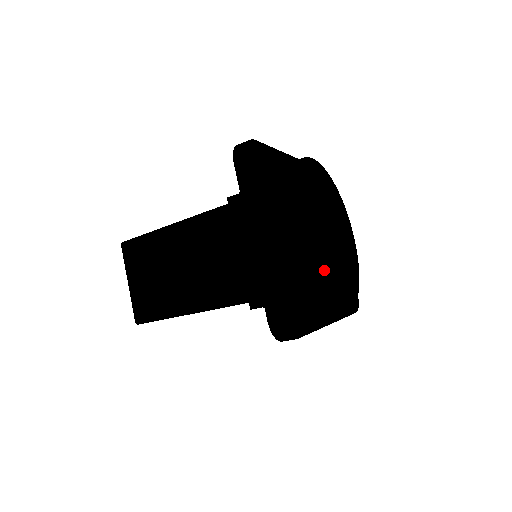
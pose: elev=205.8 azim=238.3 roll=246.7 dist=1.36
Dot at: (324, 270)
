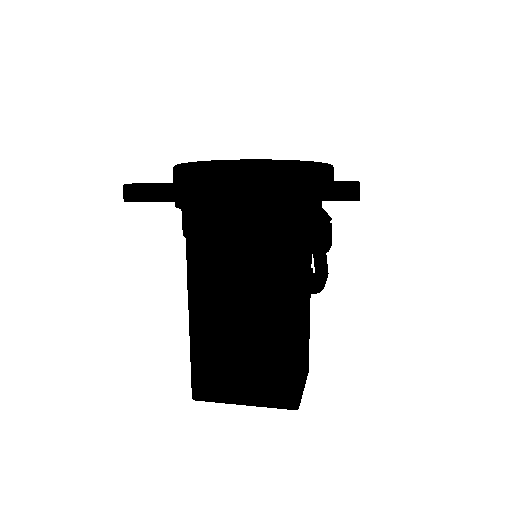
Dot at: occluded
